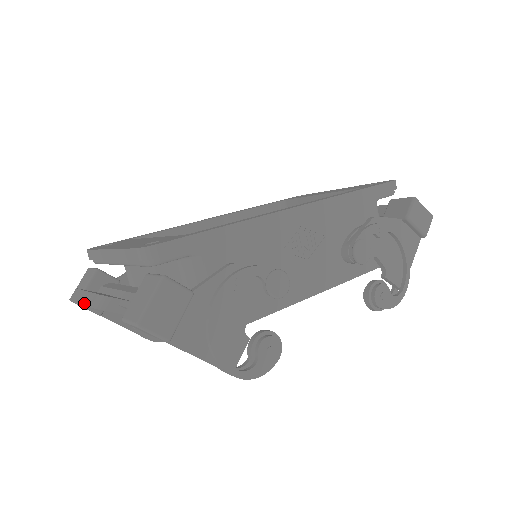
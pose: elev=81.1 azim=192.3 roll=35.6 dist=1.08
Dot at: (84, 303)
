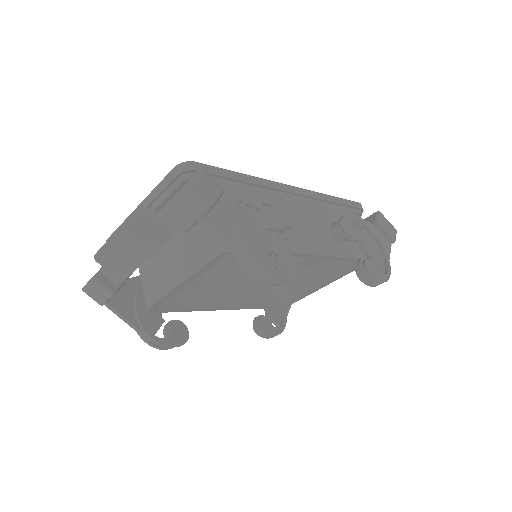
Dot at: (119, 228)
